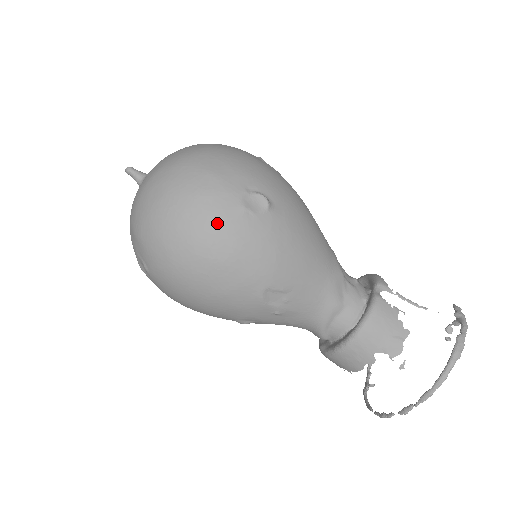
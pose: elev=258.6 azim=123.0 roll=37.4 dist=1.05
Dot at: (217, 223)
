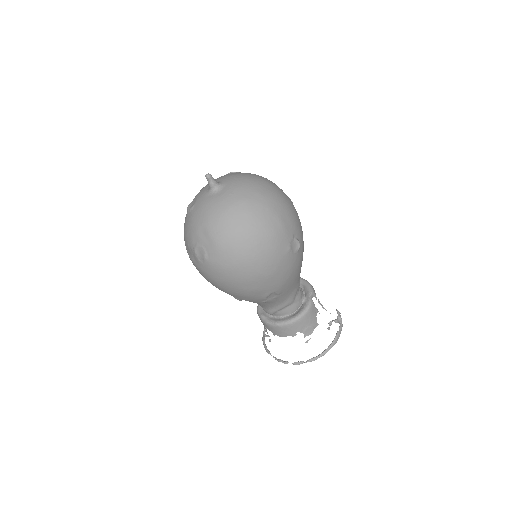
Dot at: (274, 255)
